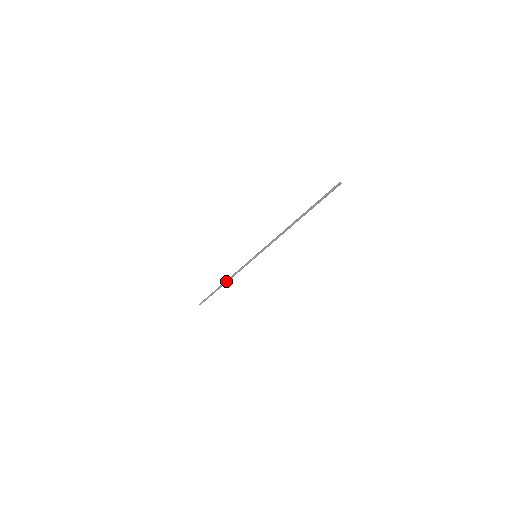
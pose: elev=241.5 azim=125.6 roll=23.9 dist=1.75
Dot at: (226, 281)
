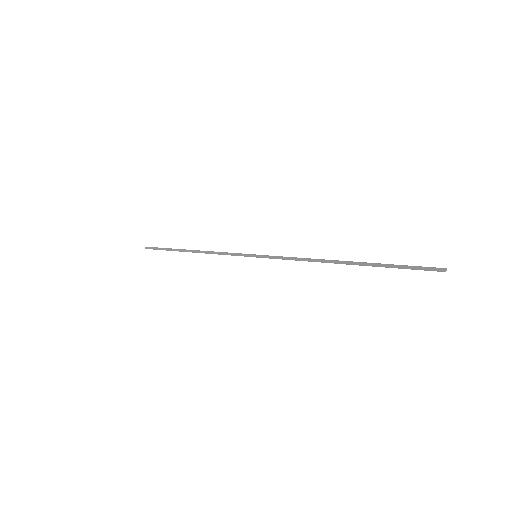
Dot at: (197, 251)
